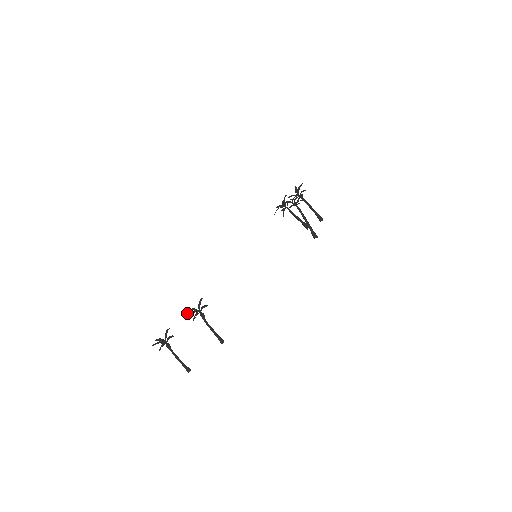
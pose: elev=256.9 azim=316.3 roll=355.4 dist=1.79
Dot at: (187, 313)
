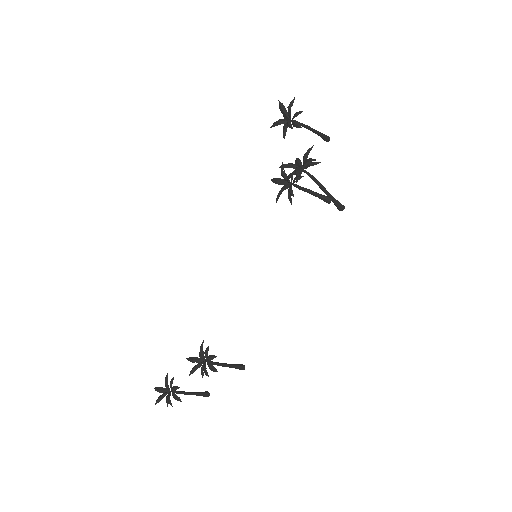
Dot at: (190, 372)
